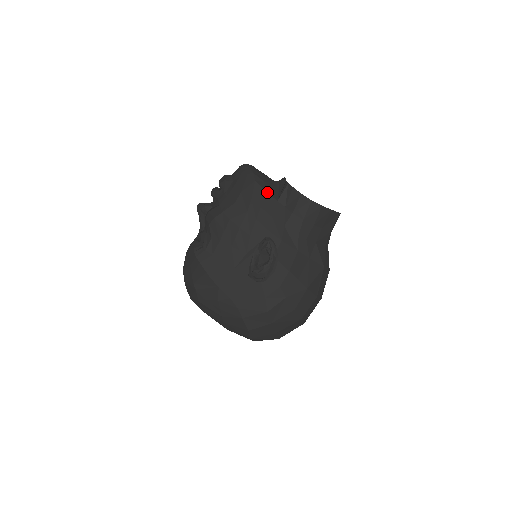
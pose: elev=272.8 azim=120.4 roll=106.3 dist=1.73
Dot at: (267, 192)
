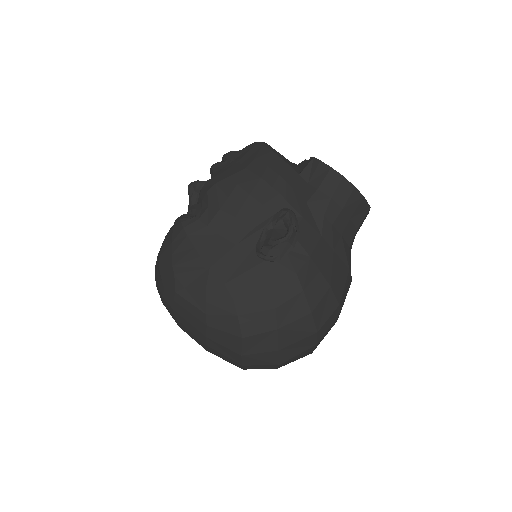
Dot at: (287, 163)
